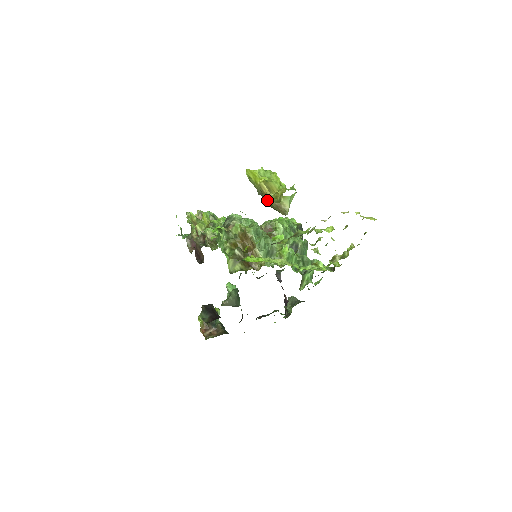
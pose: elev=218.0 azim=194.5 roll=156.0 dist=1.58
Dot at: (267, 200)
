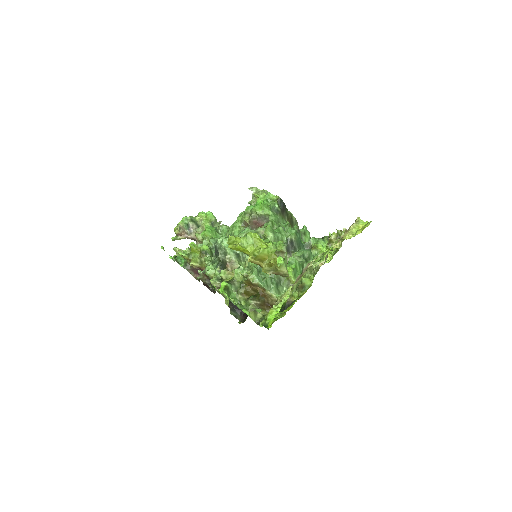
Dot at: (264, 272)
